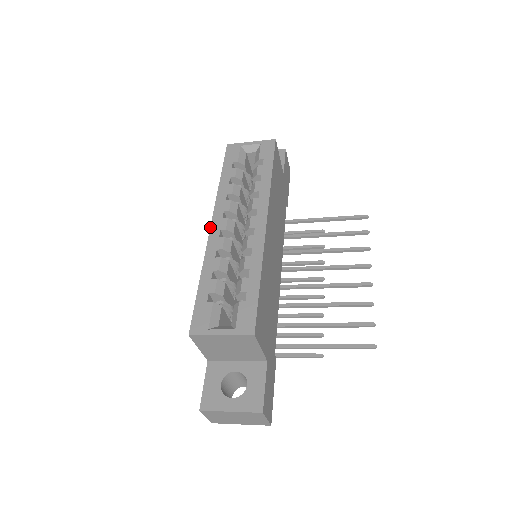
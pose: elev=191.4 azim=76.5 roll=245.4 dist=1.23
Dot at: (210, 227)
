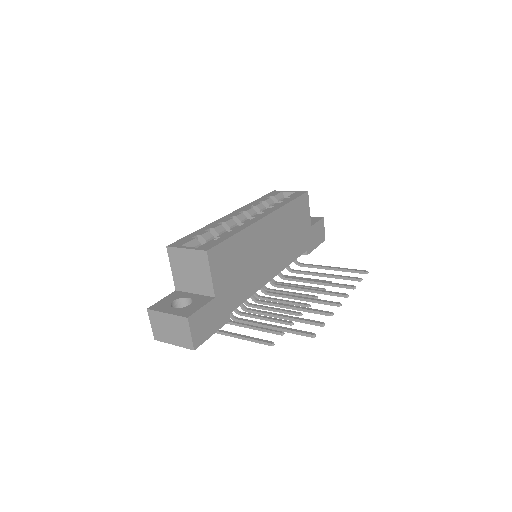
Dot at: occluded
